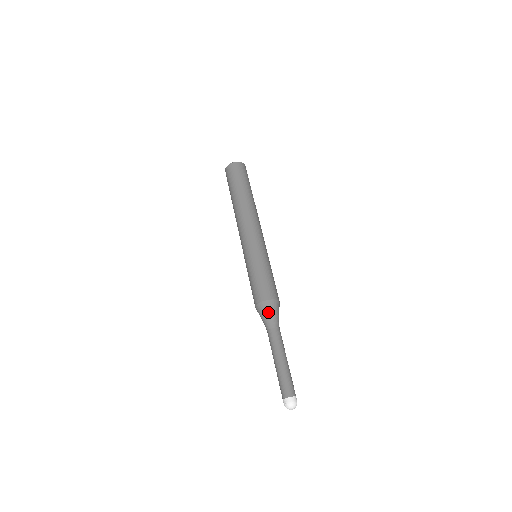
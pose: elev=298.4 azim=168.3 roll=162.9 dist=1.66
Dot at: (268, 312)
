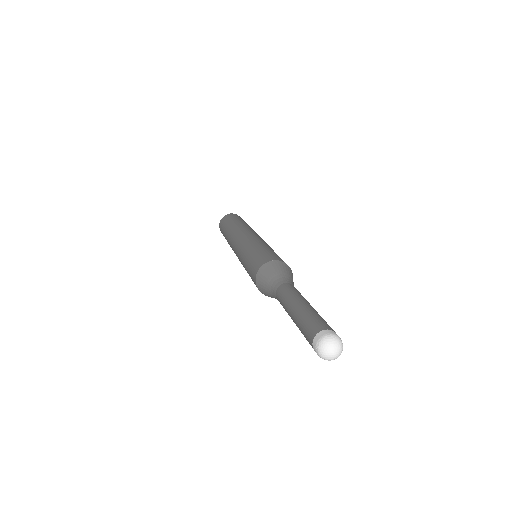
Dot at: (271, 273)
